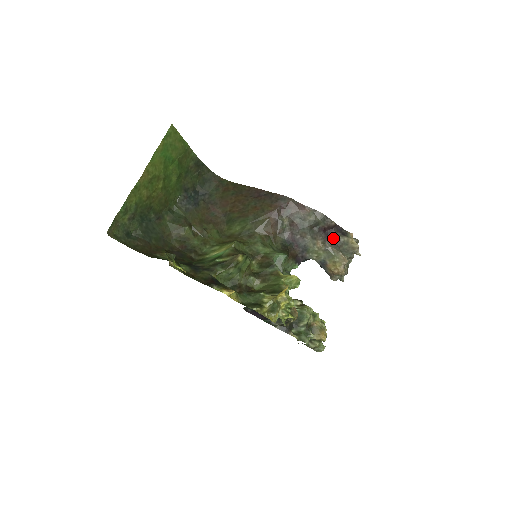
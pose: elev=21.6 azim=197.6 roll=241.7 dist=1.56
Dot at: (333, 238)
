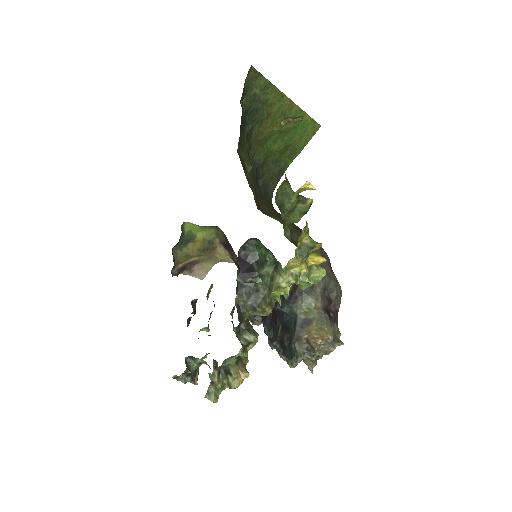
Dot at: (330, 316)
